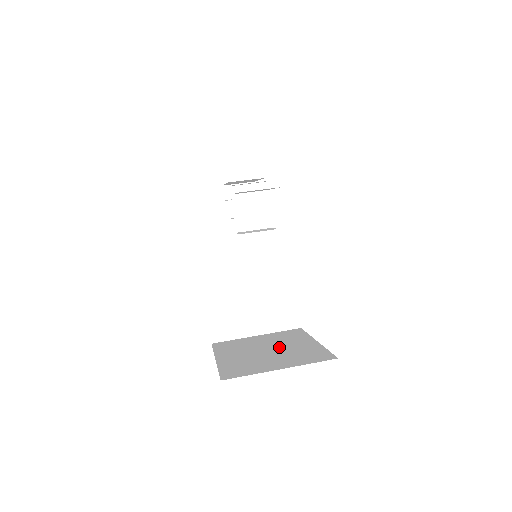
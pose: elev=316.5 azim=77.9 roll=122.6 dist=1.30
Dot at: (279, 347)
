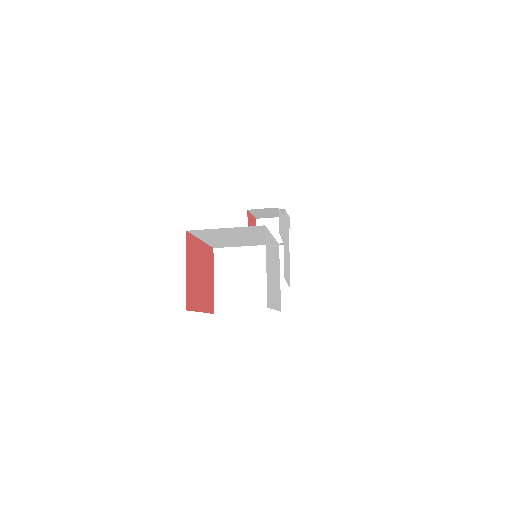
Dot at: occluded
